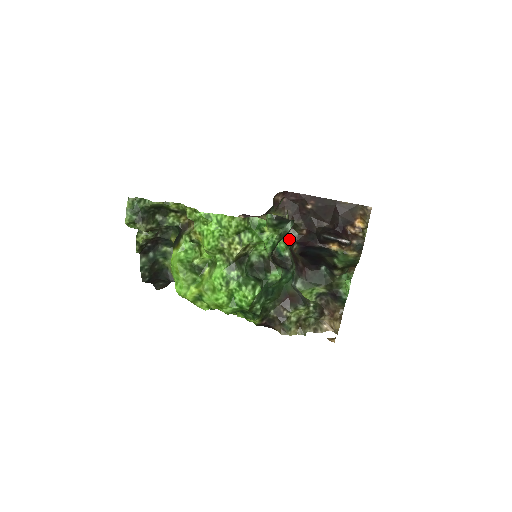
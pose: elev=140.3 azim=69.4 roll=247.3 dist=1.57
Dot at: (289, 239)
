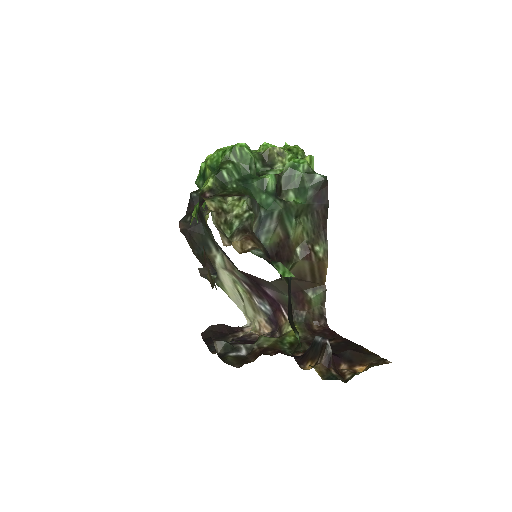
Dot at: (279, 350)
